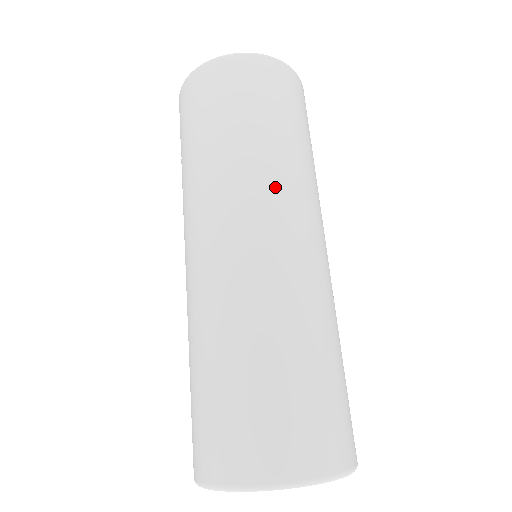
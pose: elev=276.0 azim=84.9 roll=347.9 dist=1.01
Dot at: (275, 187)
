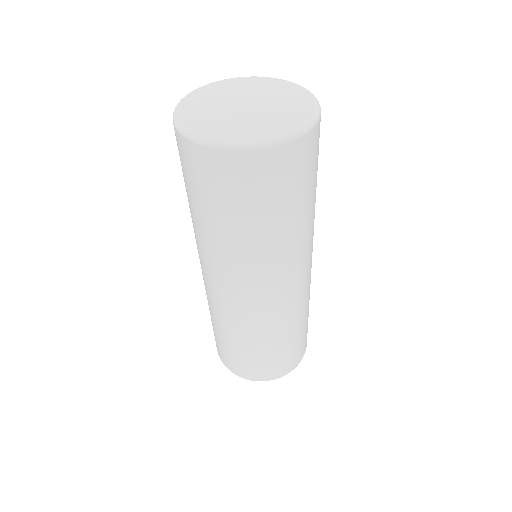
Dot at: occluded
